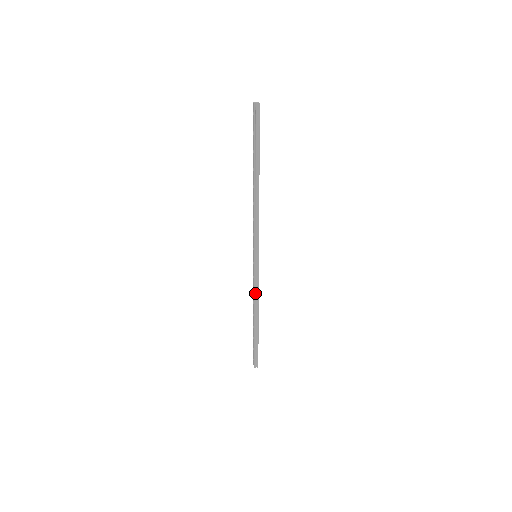
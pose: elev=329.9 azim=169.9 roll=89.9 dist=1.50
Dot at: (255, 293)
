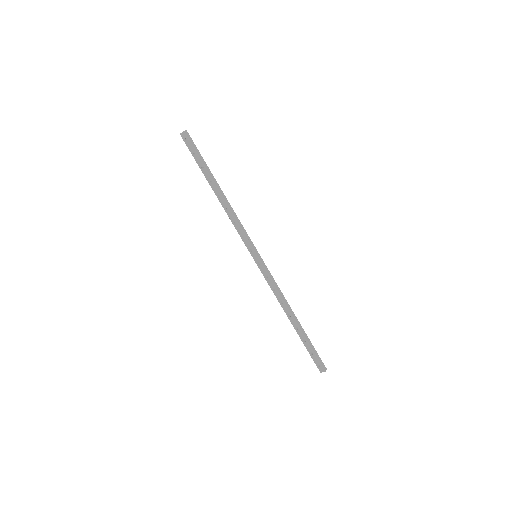
Dot at: (277, 290)
